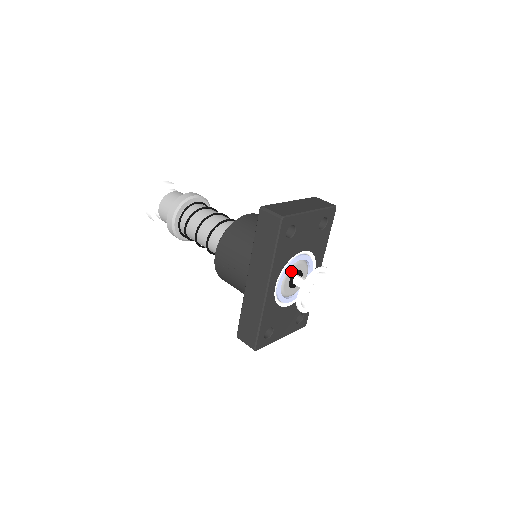
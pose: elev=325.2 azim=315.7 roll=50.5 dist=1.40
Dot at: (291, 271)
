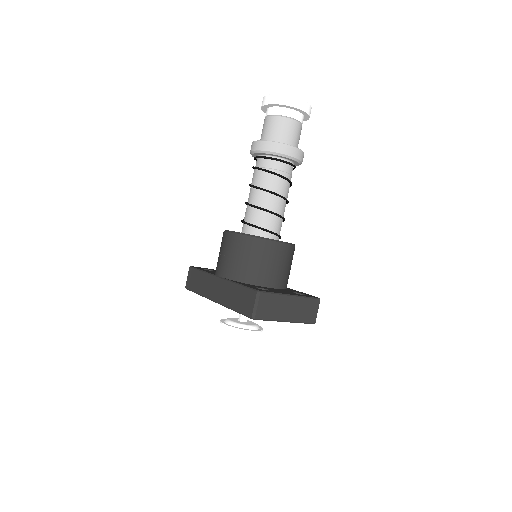
Dot at: occluded
